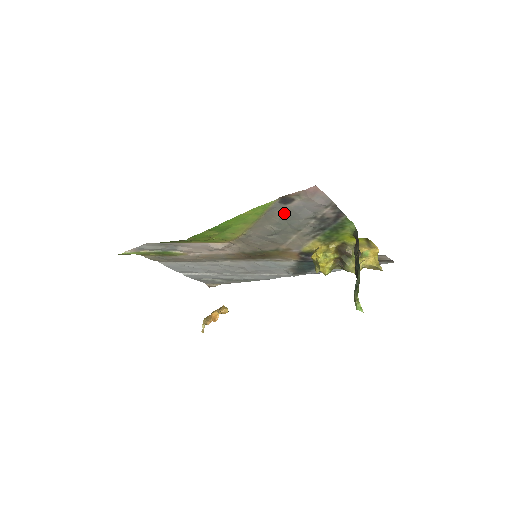
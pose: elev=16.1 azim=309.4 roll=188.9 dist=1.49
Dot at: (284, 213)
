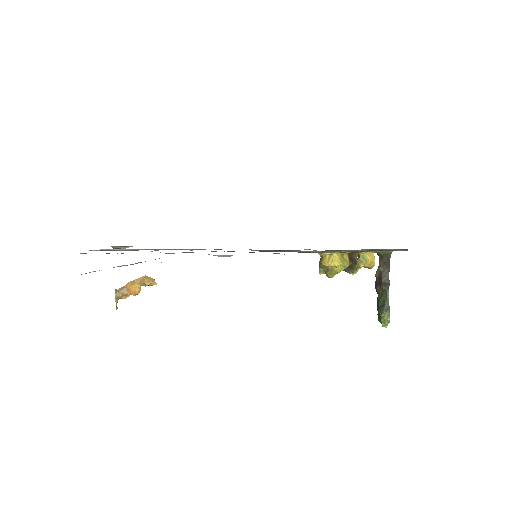
Dot at: occluded
